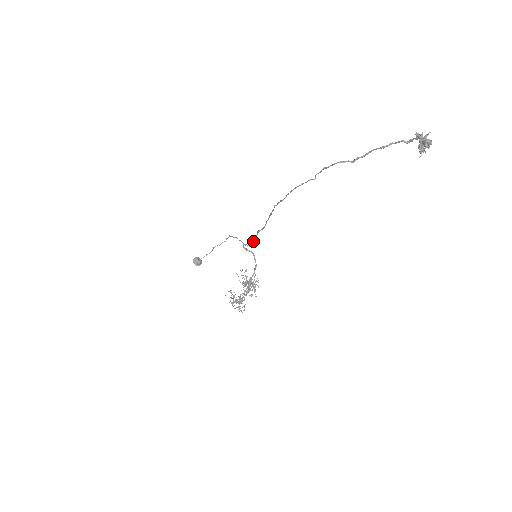
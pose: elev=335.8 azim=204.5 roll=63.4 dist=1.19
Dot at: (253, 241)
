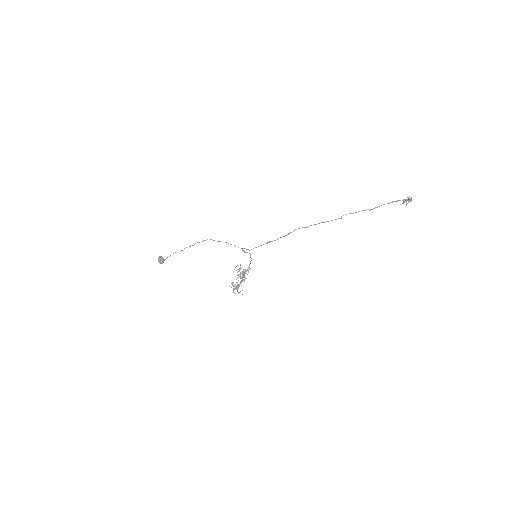
Dot at: (256, 247)
